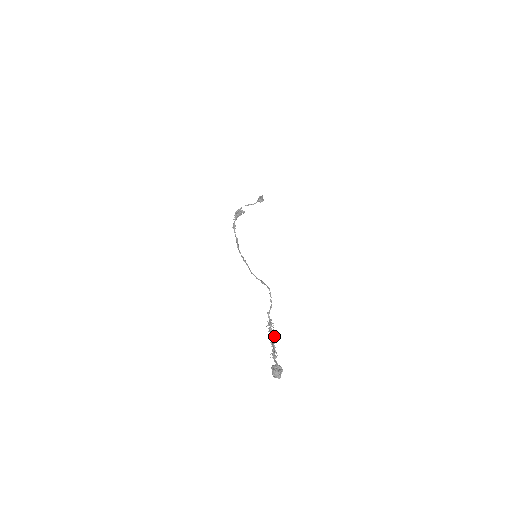
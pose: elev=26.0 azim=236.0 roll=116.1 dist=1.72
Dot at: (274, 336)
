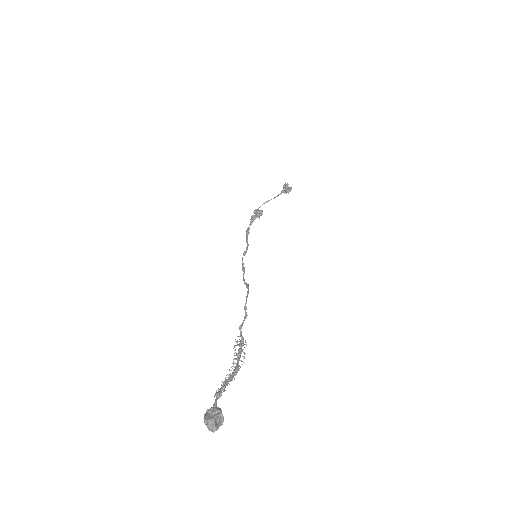
Dot at: (242, 361)
